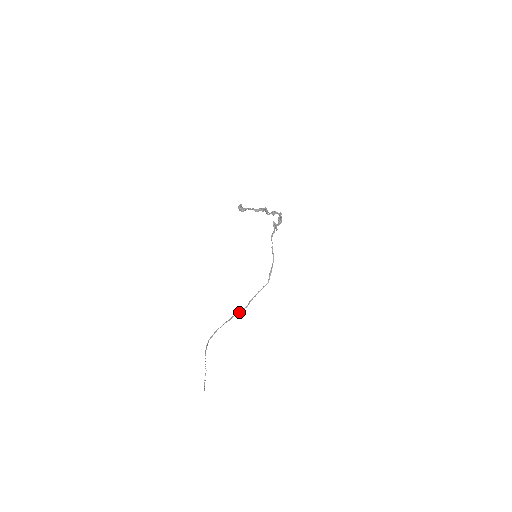
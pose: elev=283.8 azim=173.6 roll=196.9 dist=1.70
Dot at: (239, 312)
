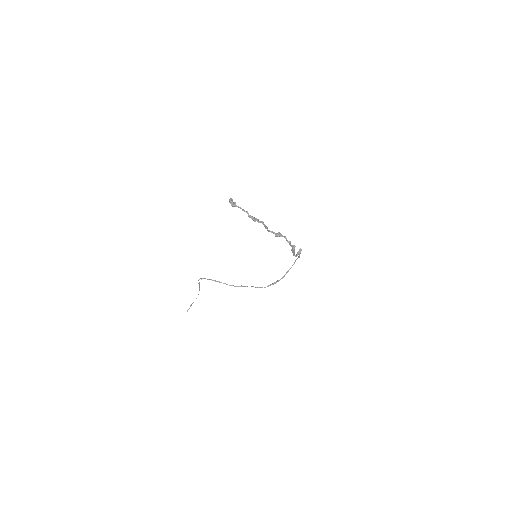
Dot at: (227, 284)
